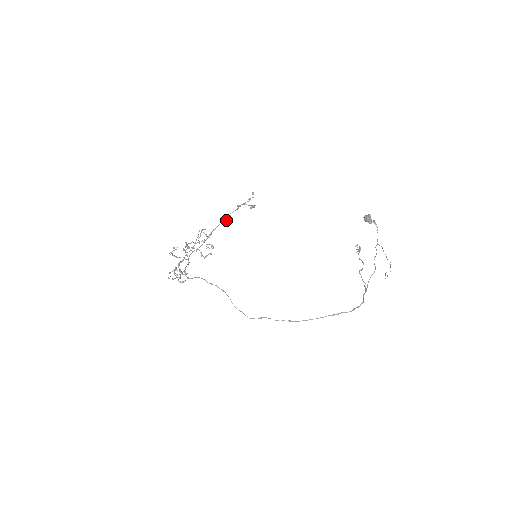
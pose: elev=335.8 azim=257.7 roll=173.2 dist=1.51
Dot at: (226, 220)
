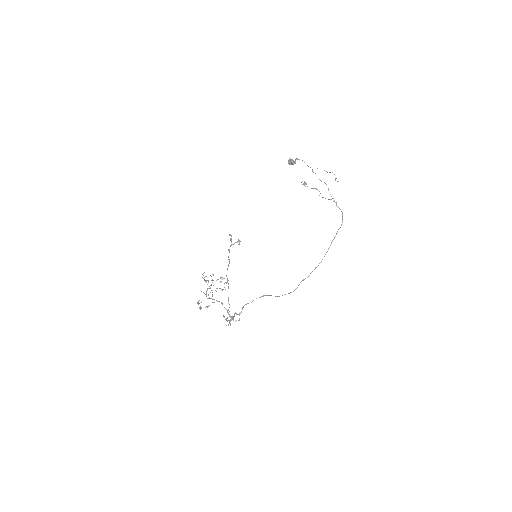
Dot at: occluded
